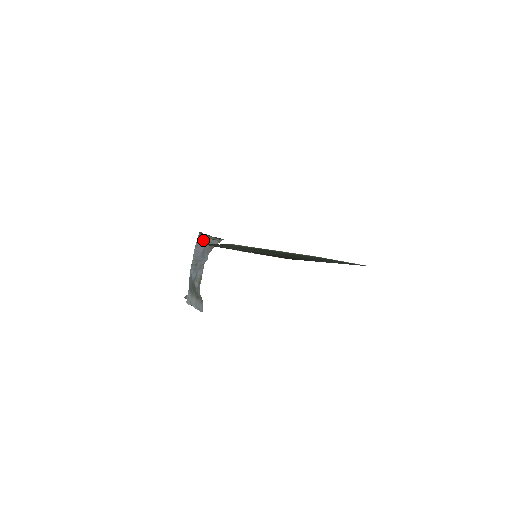
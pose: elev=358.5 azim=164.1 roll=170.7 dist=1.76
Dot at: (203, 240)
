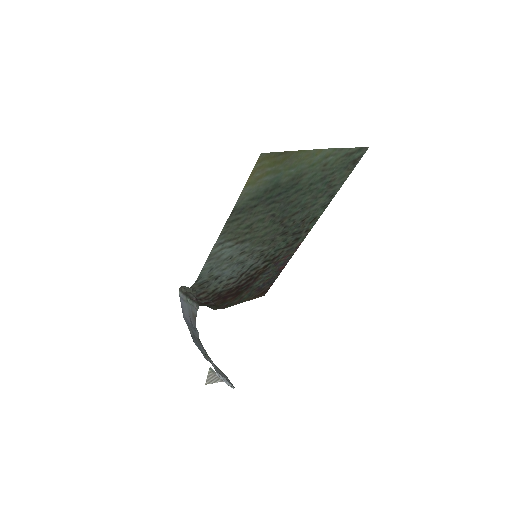
Dot at: (184, 305)
